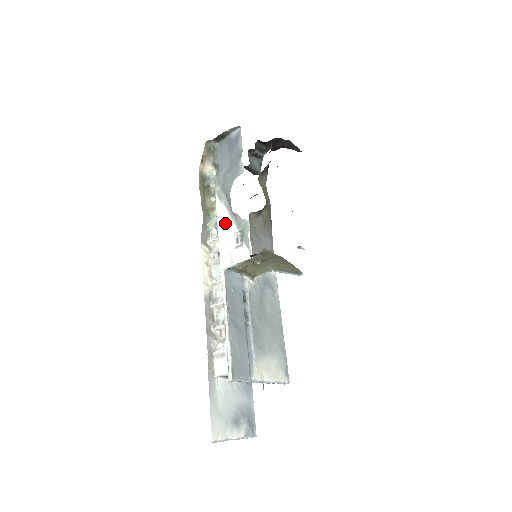
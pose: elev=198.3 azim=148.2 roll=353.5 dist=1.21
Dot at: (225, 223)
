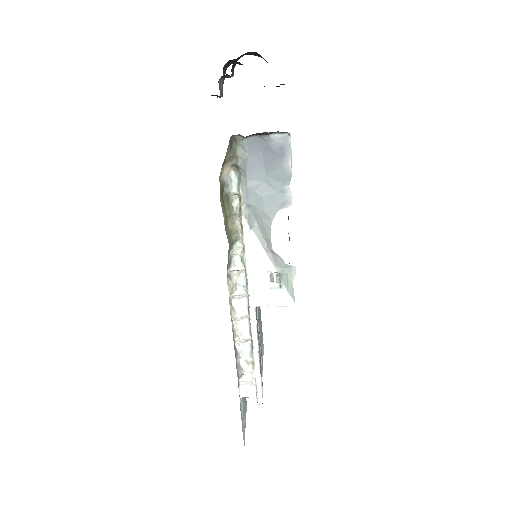
Dot at: (256, 256)
